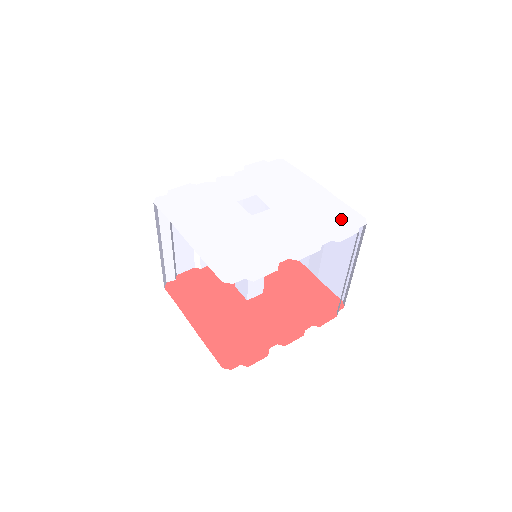
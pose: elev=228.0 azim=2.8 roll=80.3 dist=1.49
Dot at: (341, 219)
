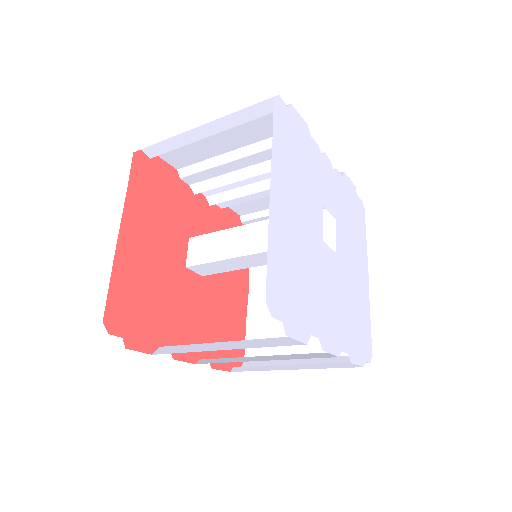
Dot at: (362, 335)
